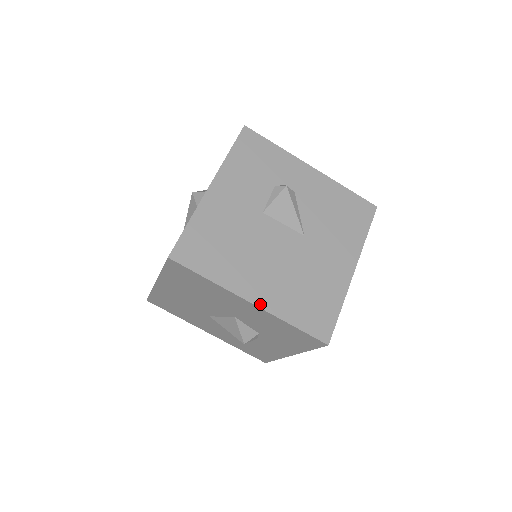
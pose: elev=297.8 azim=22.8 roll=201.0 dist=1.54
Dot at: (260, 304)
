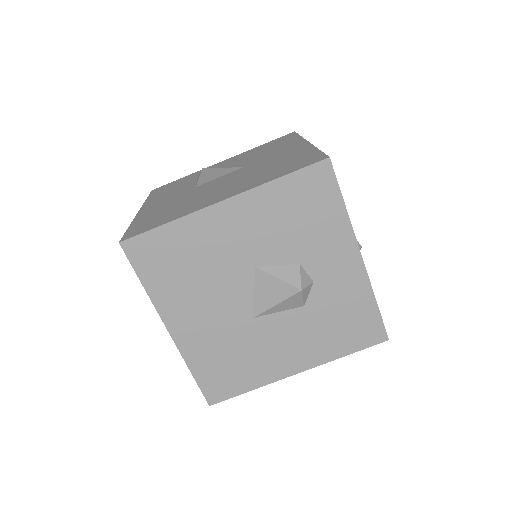
Dot at: (233, 195)
